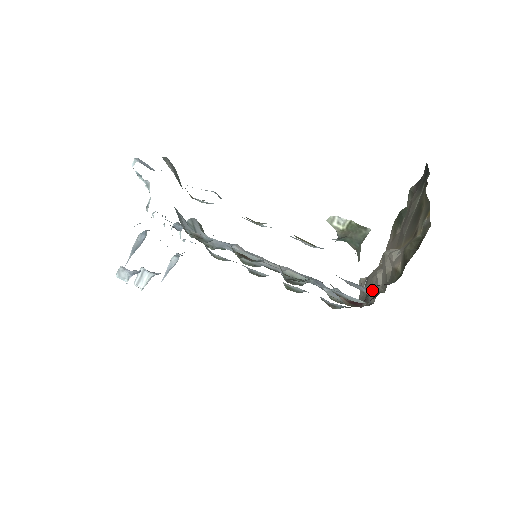
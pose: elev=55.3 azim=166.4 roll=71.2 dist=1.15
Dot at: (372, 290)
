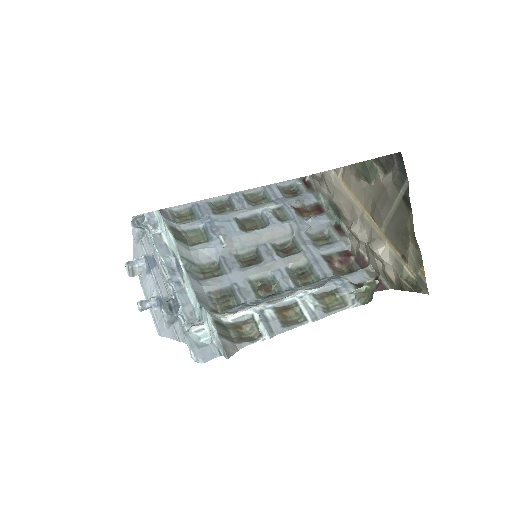
Dot at: (366, 273)
